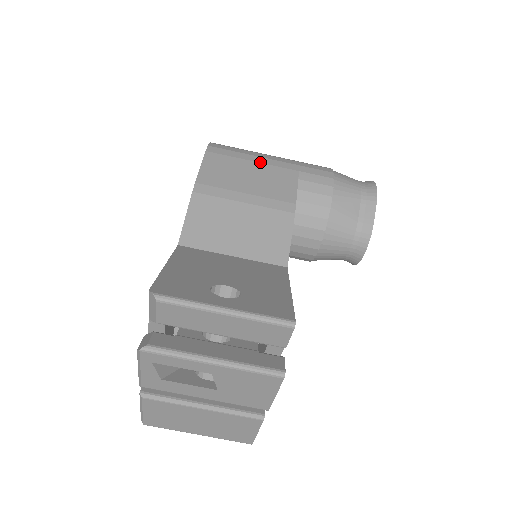
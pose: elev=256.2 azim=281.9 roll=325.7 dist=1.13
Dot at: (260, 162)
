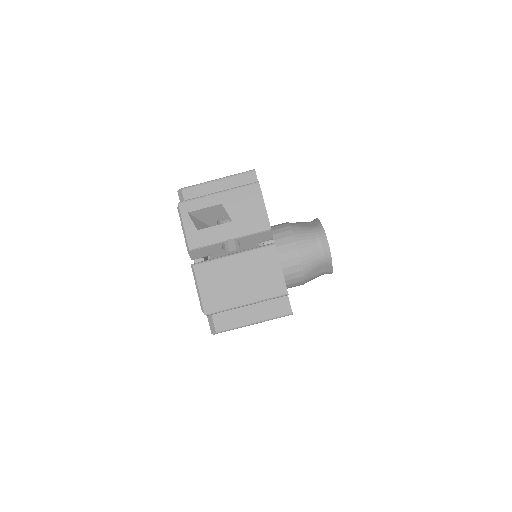
Dot at: occluded
